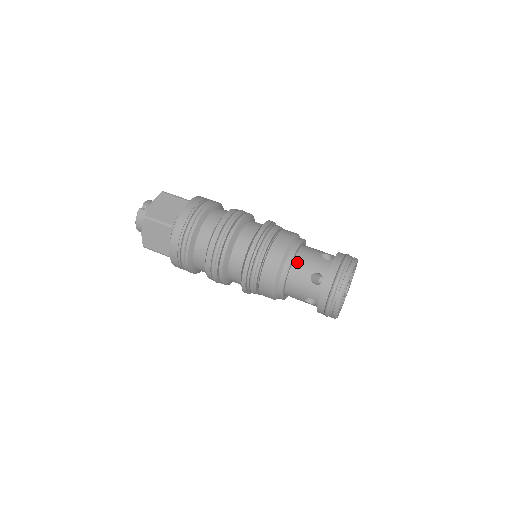
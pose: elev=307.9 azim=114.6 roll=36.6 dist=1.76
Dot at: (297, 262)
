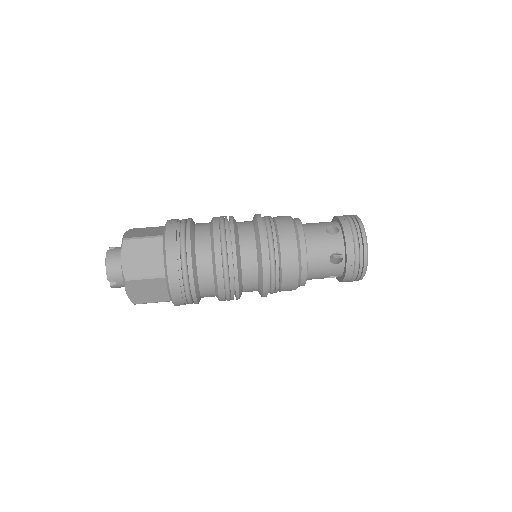
Dot at: (305, 226)
